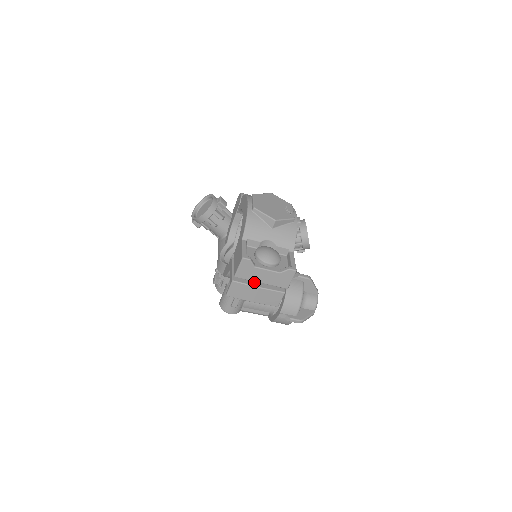
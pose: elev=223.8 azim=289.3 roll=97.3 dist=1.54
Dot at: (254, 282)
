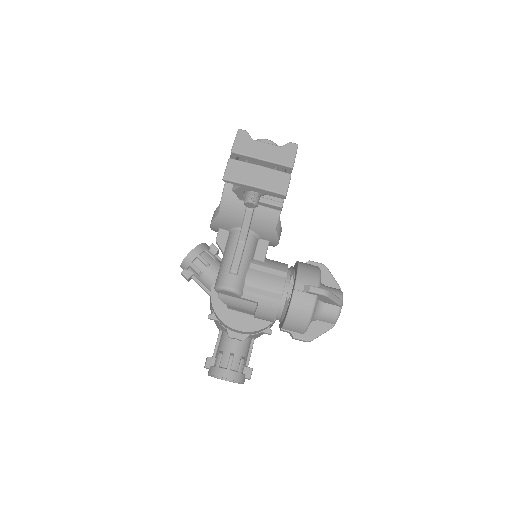
Dot at: (254, 167)
